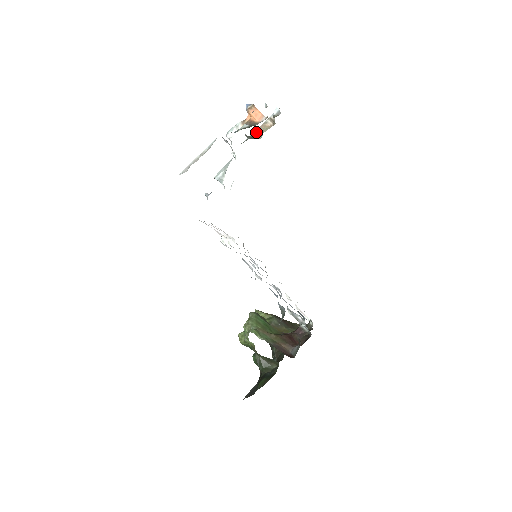
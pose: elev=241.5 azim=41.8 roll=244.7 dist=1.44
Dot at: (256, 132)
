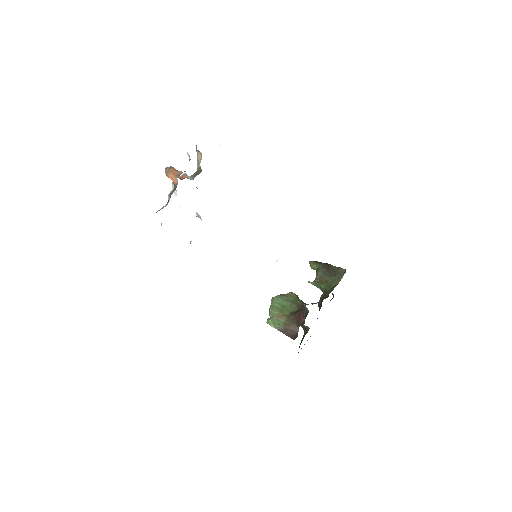
Dot at: (198, 164)
